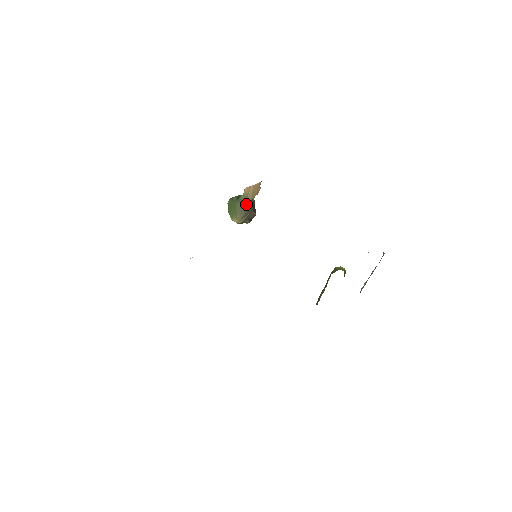
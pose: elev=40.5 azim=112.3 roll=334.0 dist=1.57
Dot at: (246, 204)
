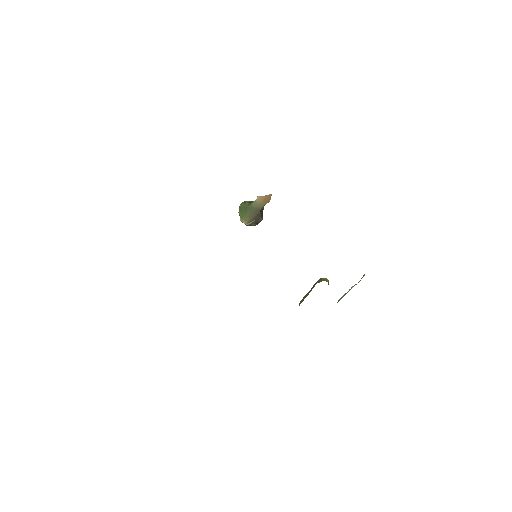
Dot at: (256, 210)
